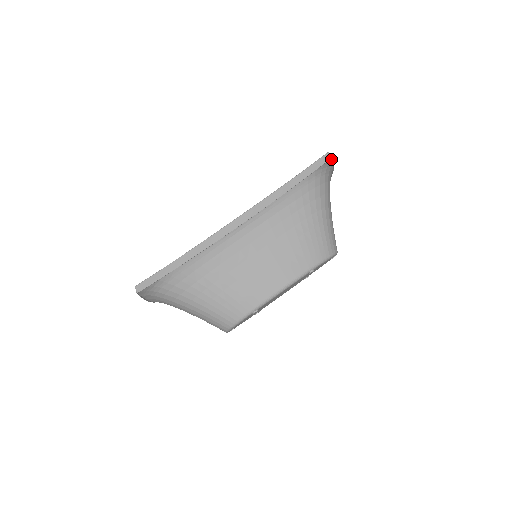
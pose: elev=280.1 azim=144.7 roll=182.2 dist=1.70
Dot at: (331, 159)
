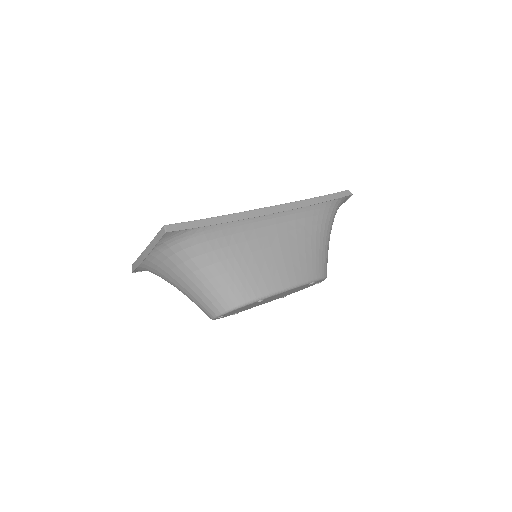
Dot at: (349, 196)
